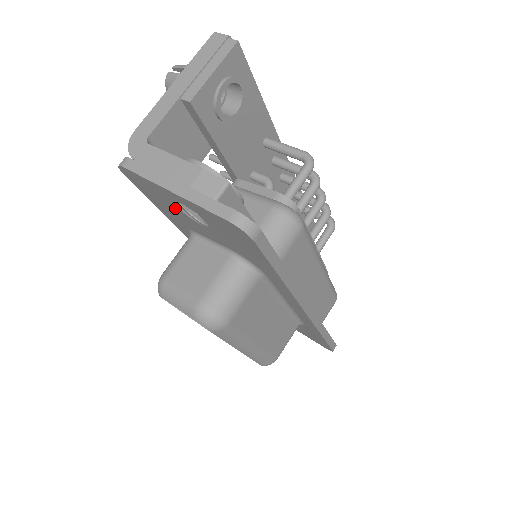
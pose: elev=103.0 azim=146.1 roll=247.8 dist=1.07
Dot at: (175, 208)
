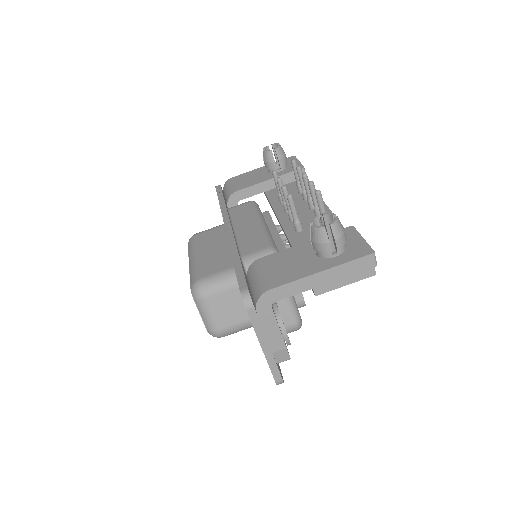
Dot at: occluded
